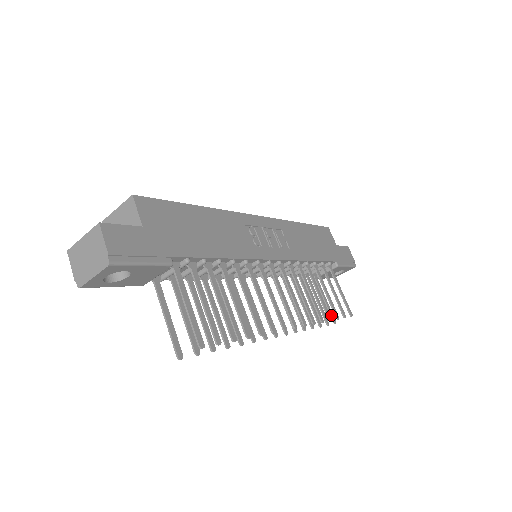
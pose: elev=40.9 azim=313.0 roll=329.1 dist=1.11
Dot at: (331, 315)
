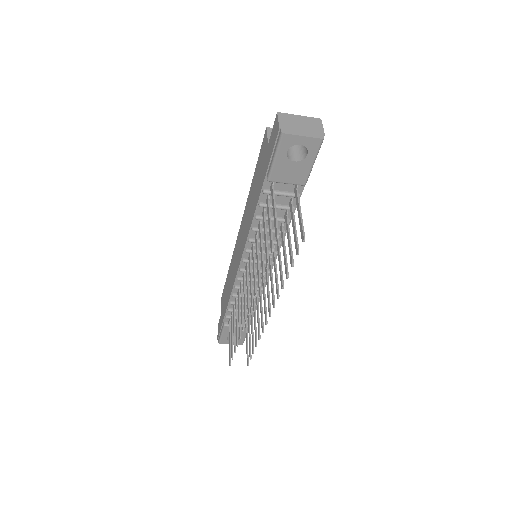
Dot at: occluded
